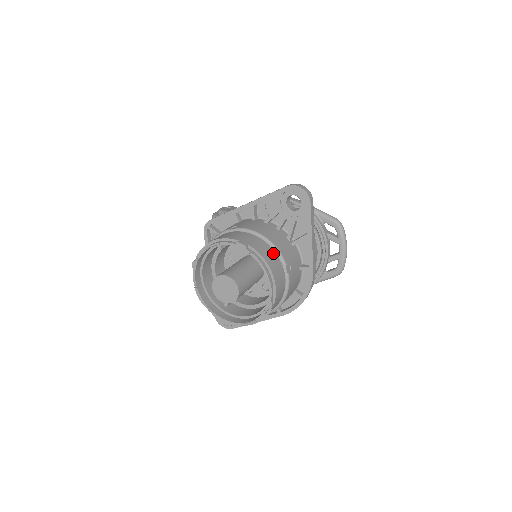
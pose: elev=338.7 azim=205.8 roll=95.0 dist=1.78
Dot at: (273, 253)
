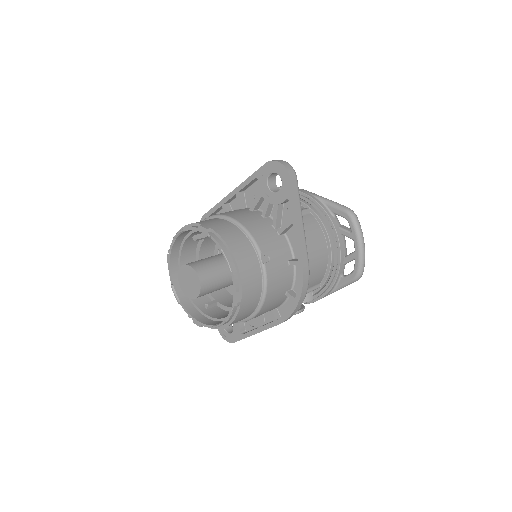
Dot at: (244, 239)
